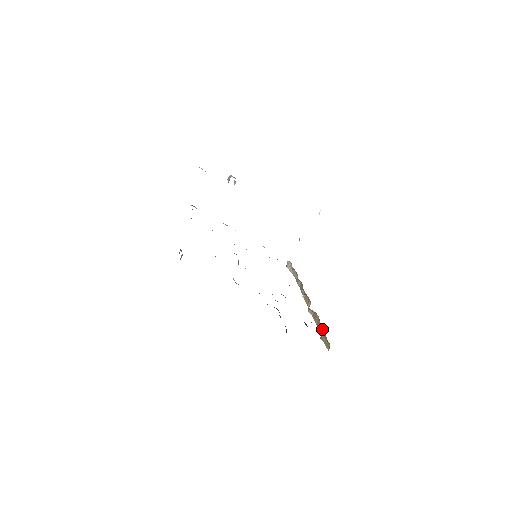
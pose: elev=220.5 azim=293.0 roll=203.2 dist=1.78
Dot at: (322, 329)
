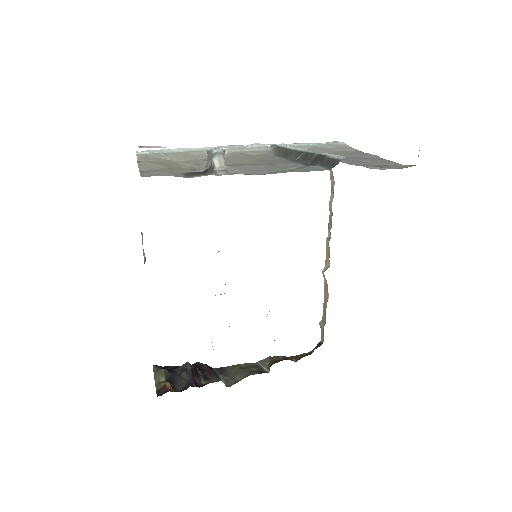
Dot at: (325, 314)
